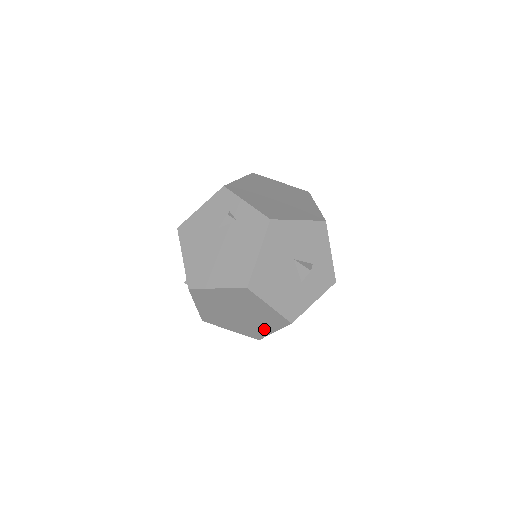
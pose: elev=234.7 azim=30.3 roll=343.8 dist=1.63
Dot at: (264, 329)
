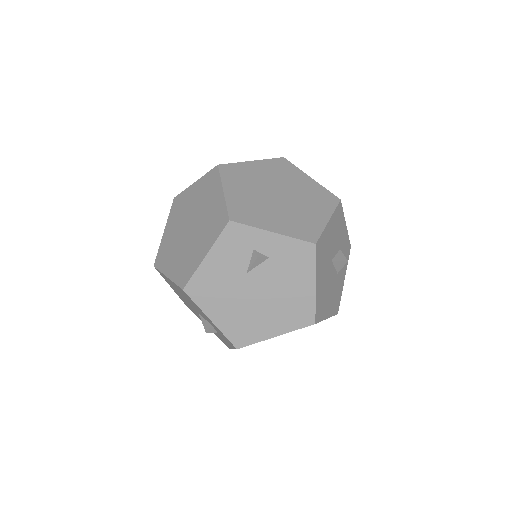
Dot at: occluded
